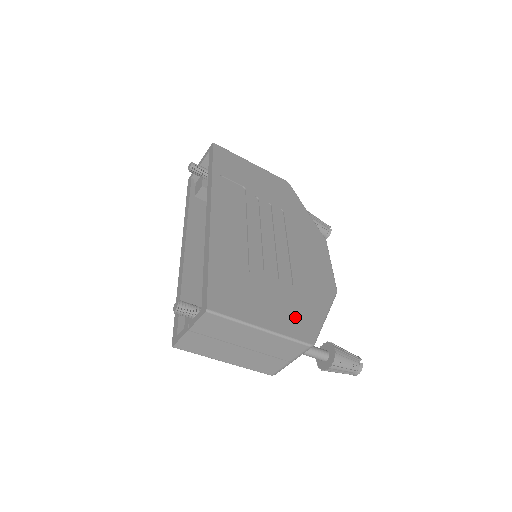
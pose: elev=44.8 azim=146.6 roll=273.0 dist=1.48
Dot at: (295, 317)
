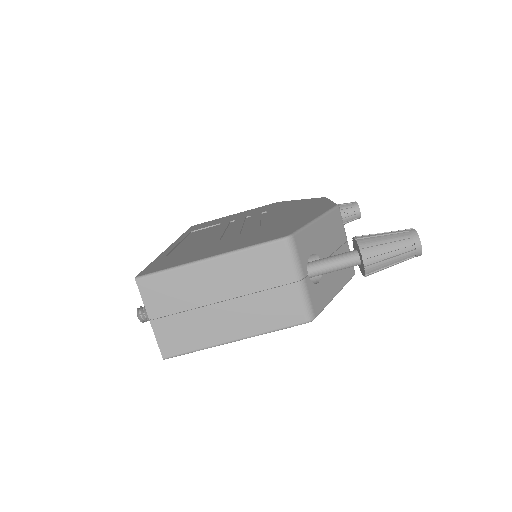
Dot at: (263, 236)
